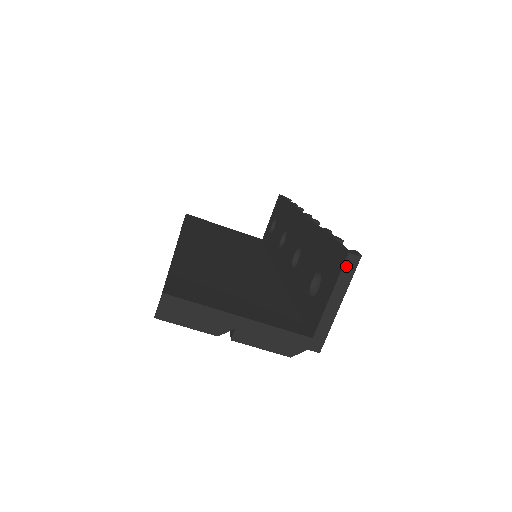
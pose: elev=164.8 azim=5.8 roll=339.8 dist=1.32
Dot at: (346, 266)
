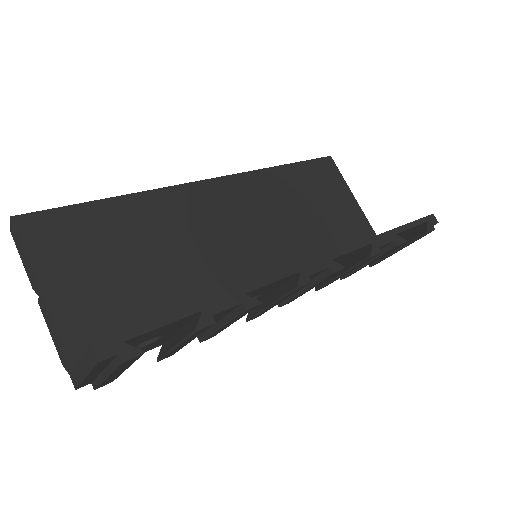
Dot at: (89, 353)
